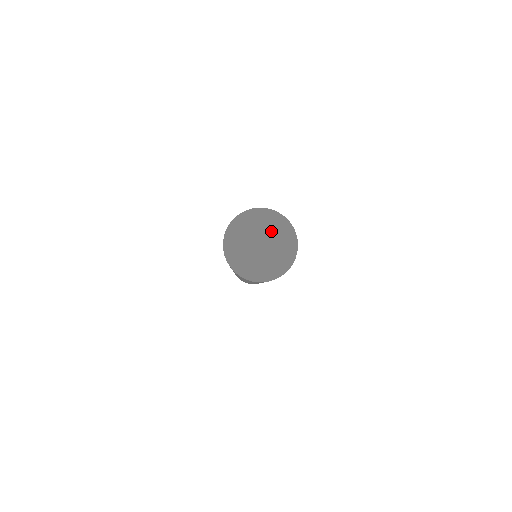
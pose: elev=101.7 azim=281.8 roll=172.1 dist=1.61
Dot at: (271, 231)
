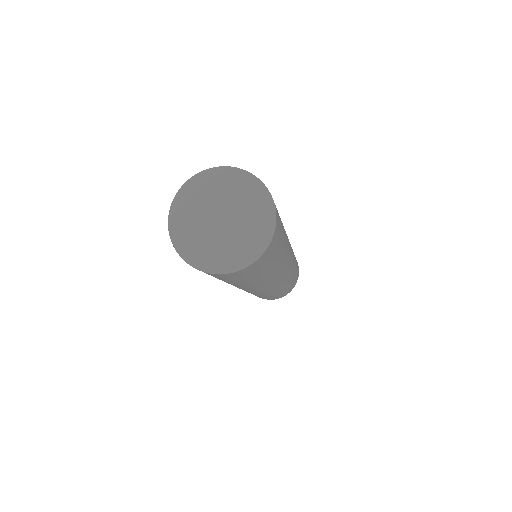
Dot at: (227, 195)
